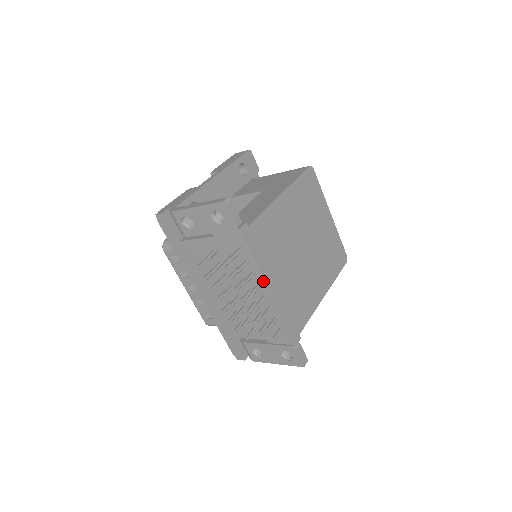
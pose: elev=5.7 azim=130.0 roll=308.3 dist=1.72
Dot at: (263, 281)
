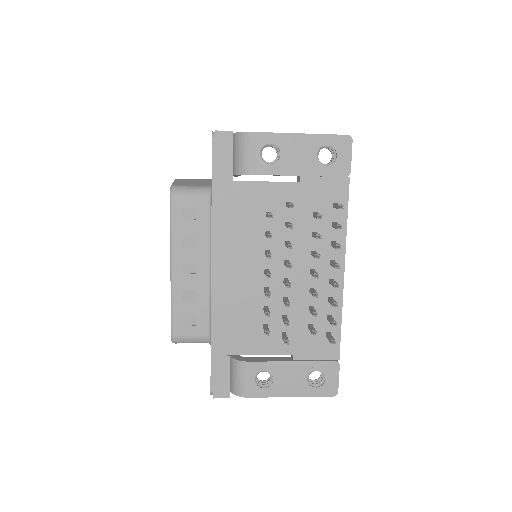
Dot at: (342, 256)
